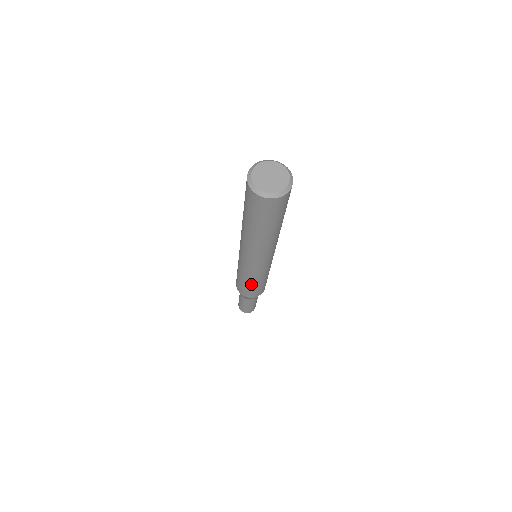
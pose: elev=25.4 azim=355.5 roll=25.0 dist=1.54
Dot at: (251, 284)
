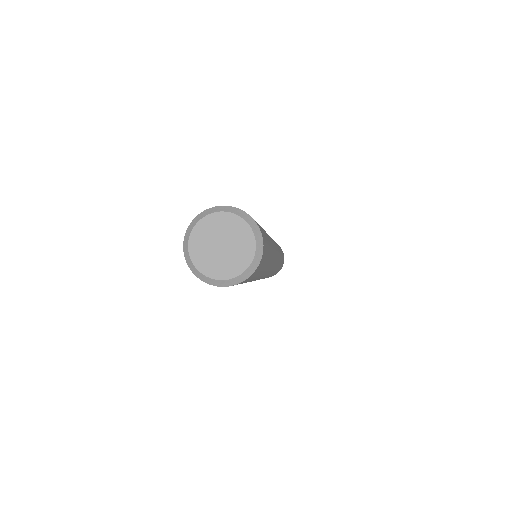
Dot at: (276, 271)
